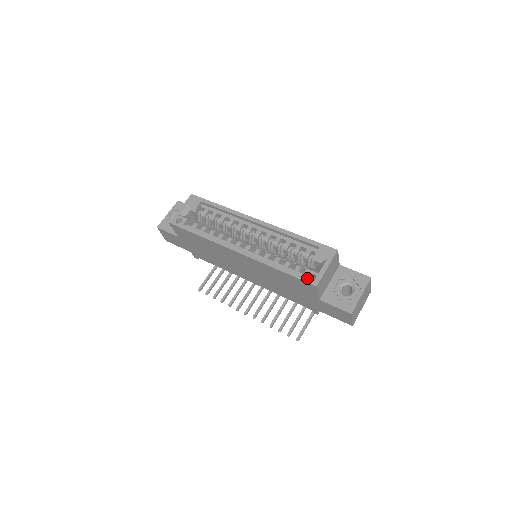
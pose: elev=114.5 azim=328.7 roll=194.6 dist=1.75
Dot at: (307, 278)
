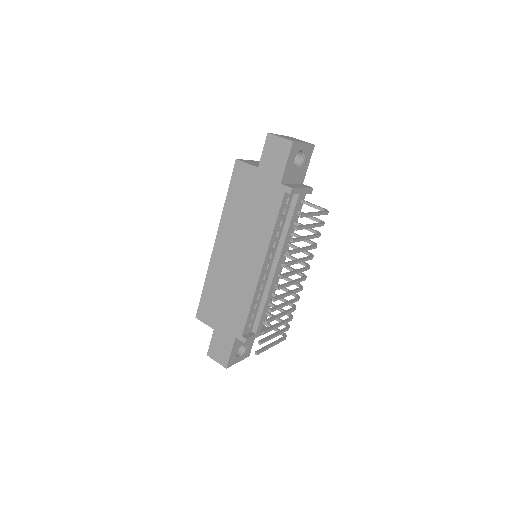
Dot at: occluded
